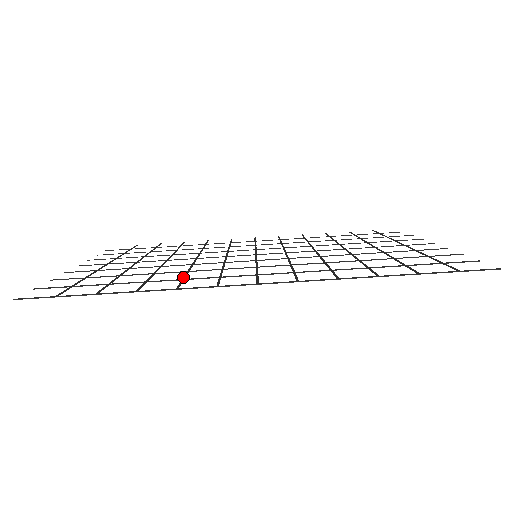
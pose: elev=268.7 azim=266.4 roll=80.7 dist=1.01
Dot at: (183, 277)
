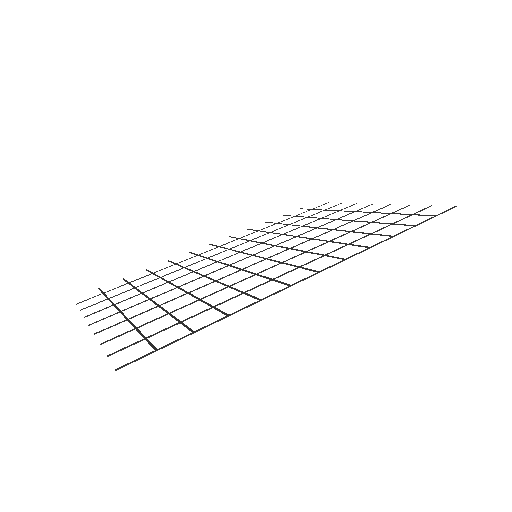
Dot at: (239, 291)
